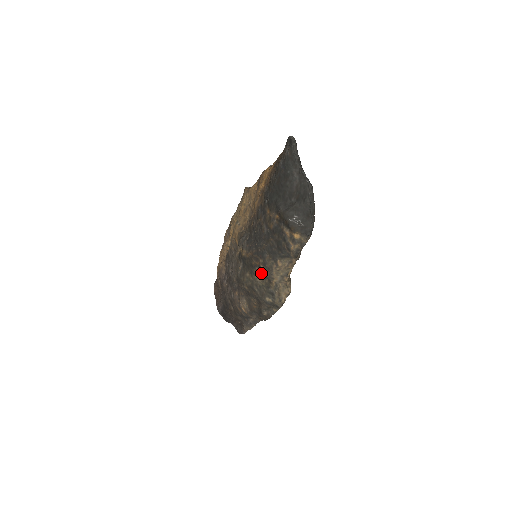
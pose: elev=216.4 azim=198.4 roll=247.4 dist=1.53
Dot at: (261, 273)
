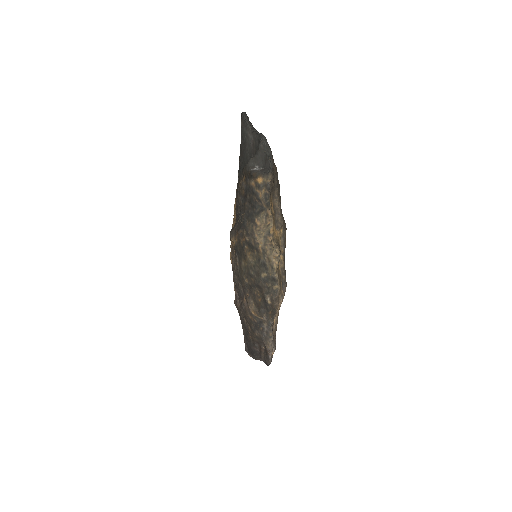
Dot at: (249, 248)
